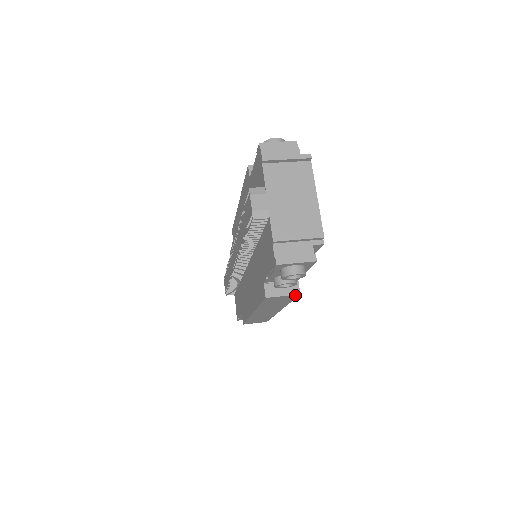
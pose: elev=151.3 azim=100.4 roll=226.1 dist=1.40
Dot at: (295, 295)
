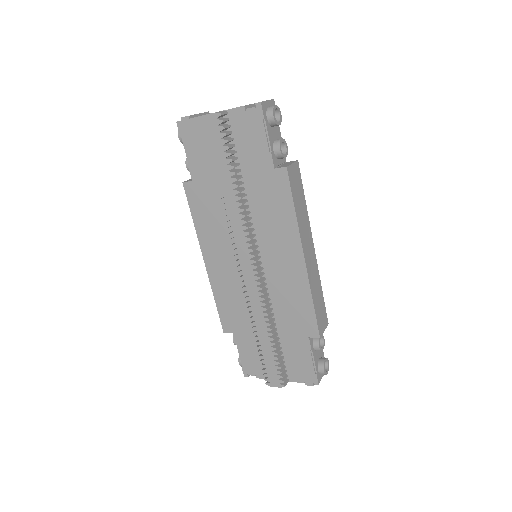
Dot at: (297, 164)
